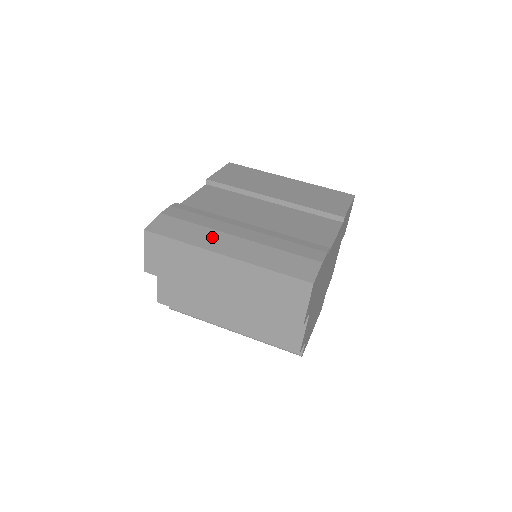
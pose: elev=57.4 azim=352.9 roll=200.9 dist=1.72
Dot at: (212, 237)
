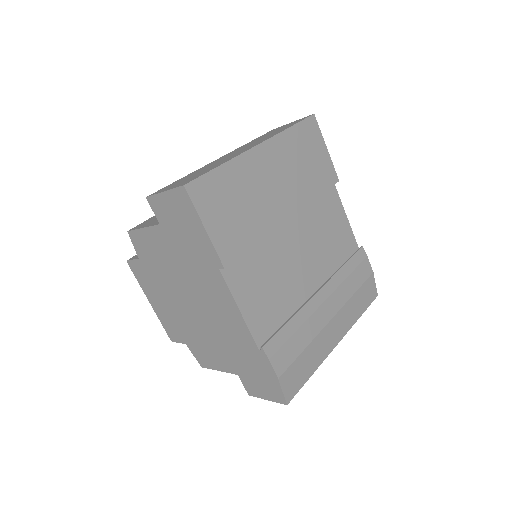
Dot at: (323, 343)
